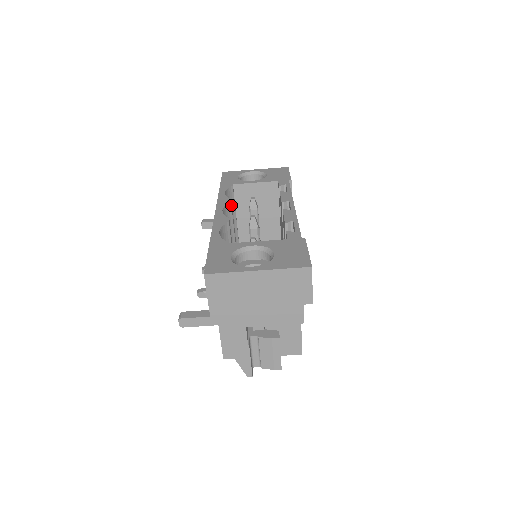
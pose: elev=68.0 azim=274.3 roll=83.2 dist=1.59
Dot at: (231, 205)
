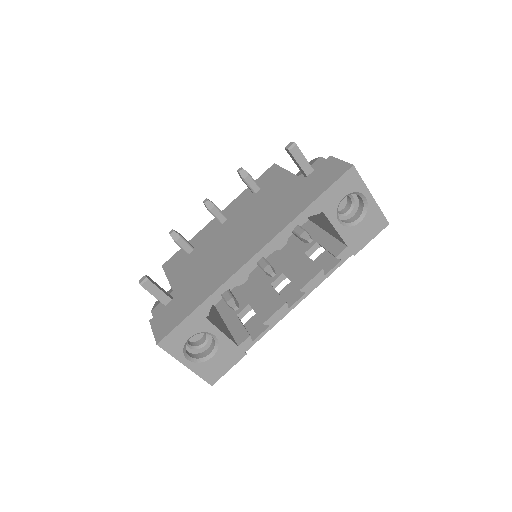
Dot at: (279, 248)
